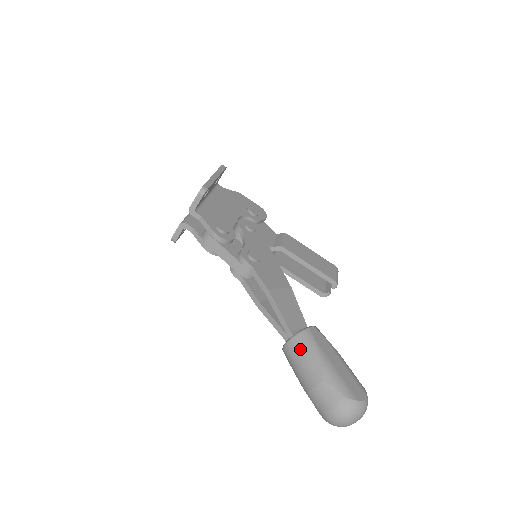
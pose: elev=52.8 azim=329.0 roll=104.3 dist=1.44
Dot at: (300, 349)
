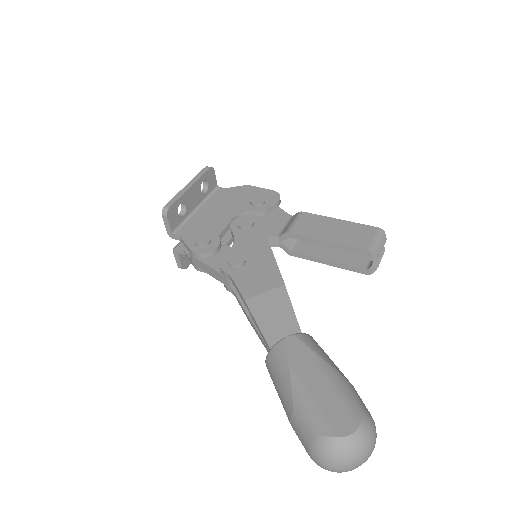
Dot at: (273, 371)
